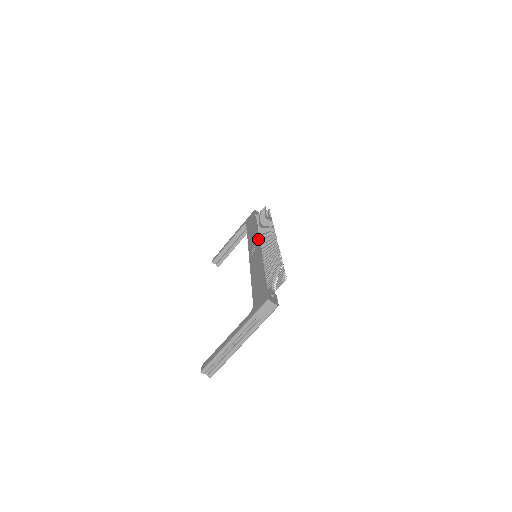
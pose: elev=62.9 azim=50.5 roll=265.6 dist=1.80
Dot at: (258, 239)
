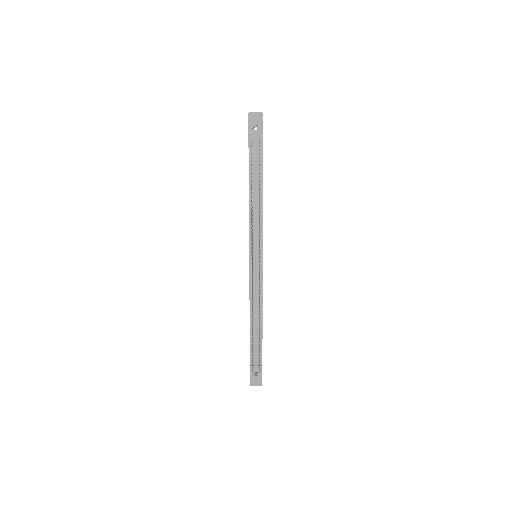
Dot at: (249, 241)
